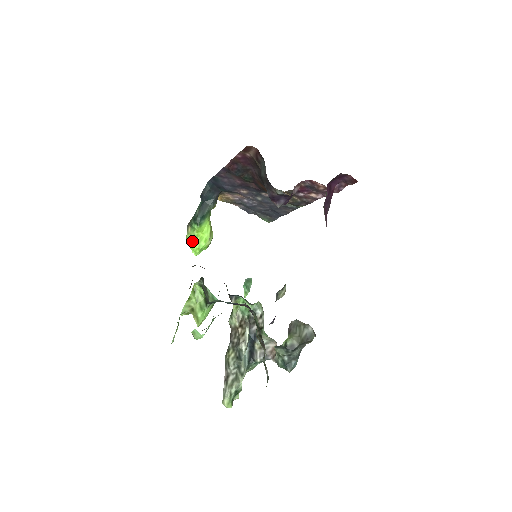
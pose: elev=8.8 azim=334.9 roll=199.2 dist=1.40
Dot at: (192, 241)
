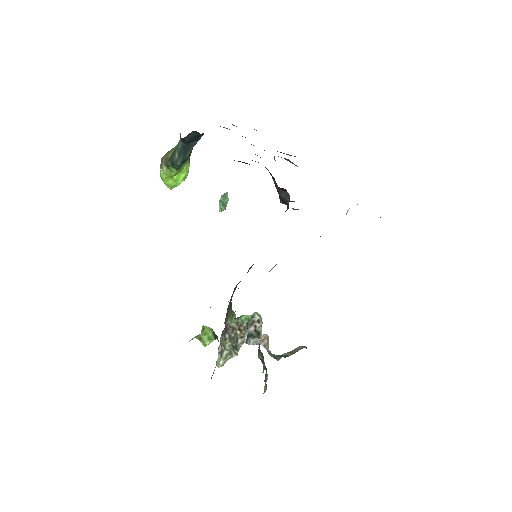
Dot at: (167, 179)
